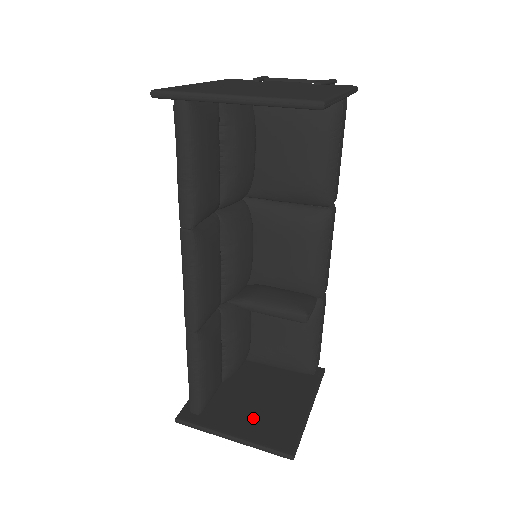
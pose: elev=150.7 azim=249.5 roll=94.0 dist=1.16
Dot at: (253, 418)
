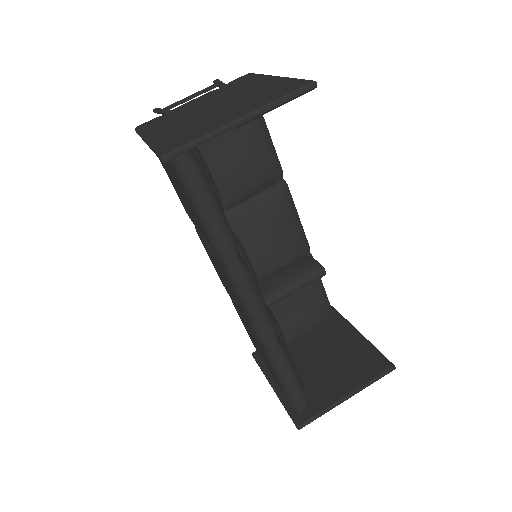
Dot at: (341, 373)
